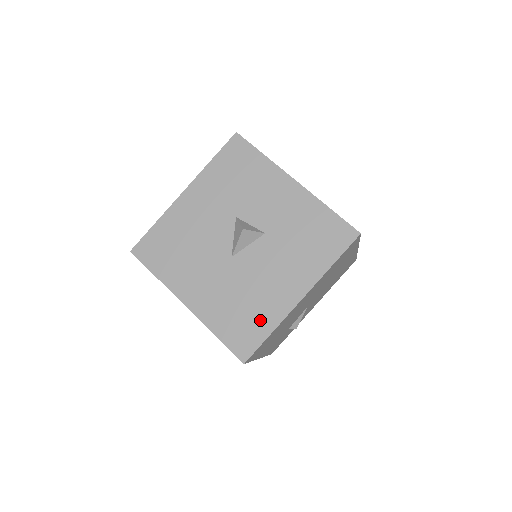
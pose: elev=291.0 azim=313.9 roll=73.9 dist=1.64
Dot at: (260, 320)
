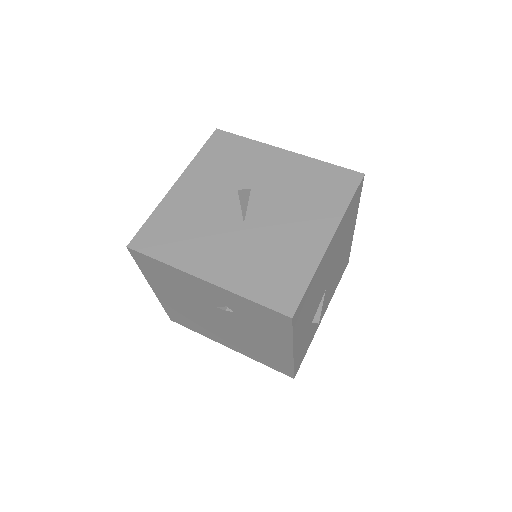
Dot at: (295, 270)
